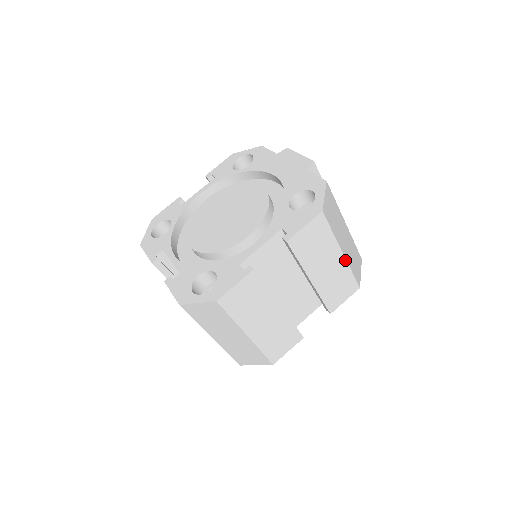
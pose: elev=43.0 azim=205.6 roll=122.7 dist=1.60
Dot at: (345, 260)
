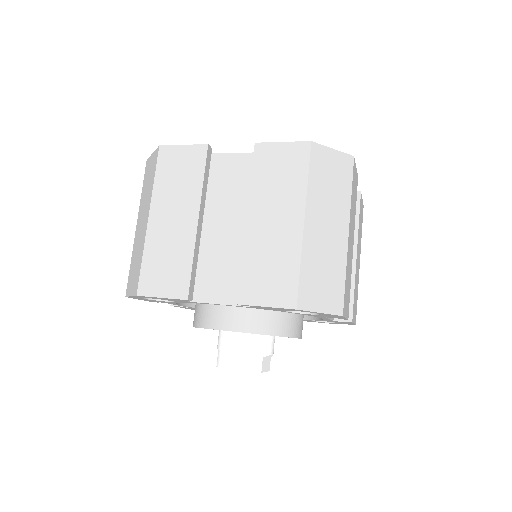
Dot at: occluded
